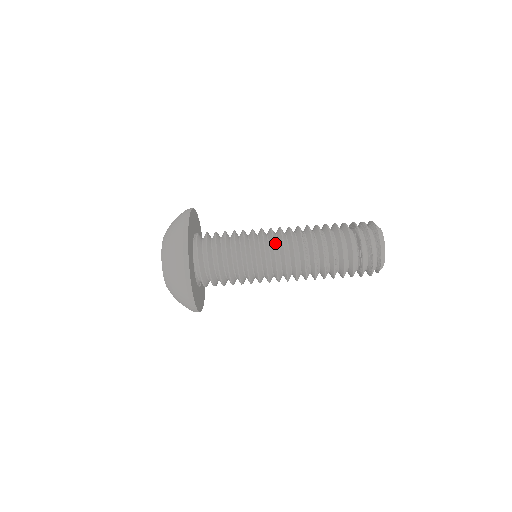
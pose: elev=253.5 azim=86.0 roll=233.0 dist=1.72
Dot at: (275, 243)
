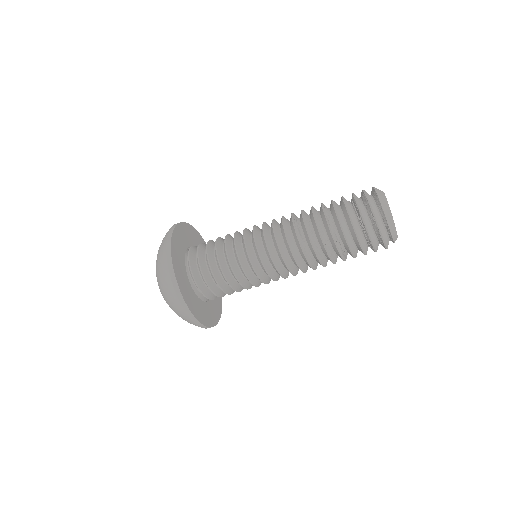
Dot at: (266, 234)
